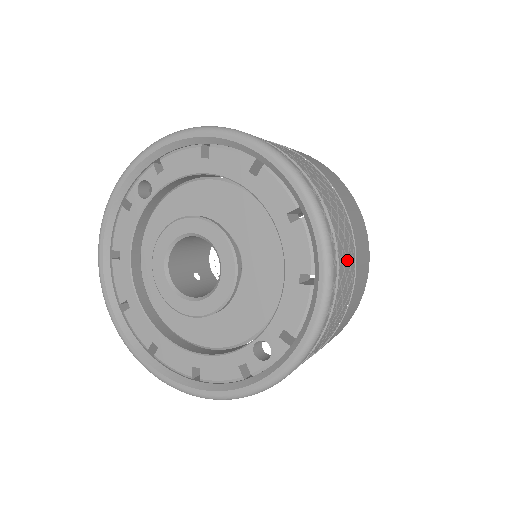
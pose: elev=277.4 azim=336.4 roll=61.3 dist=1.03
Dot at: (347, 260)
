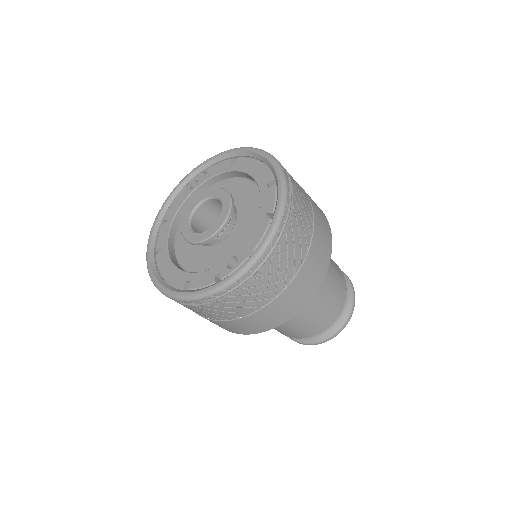
Dot at: (302, 223)
